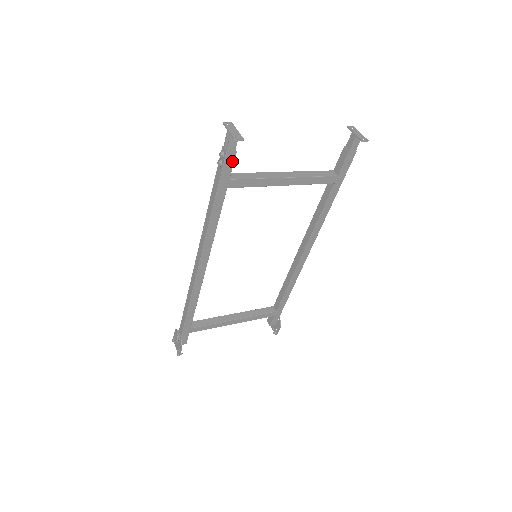
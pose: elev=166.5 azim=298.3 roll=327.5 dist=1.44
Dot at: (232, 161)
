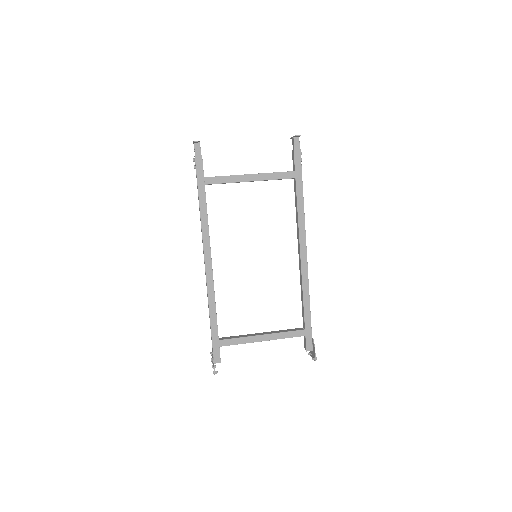
Dot at: (201, 162)
